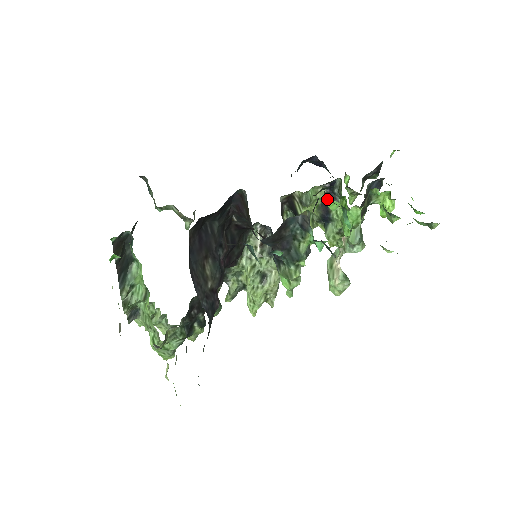
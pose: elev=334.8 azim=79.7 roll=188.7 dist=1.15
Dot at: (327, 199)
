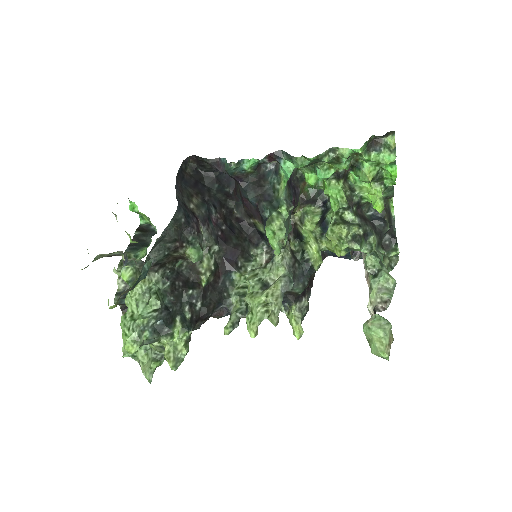
Dot at: (301, 169)
